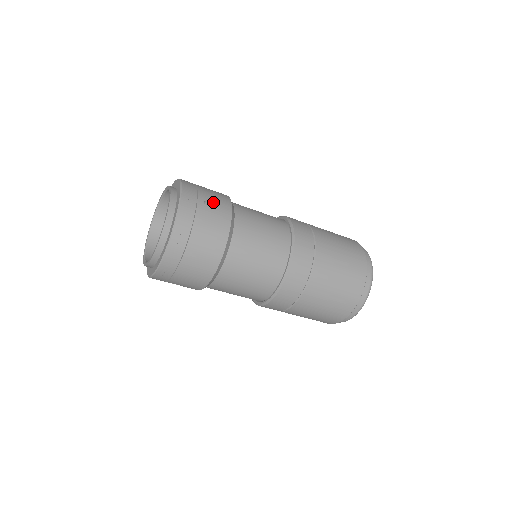
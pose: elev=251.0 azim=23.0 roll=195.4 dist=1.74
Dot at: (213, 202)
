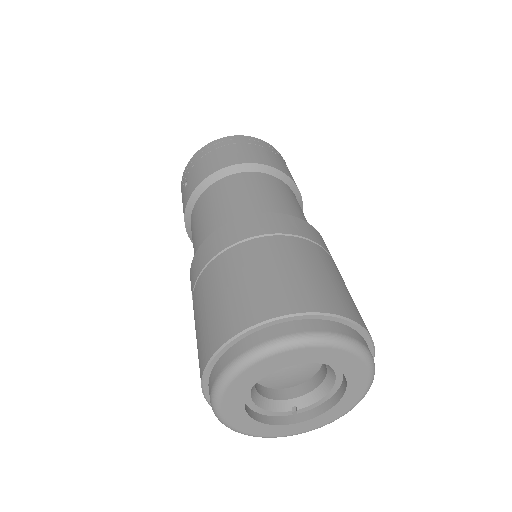
Dot at: occluded
